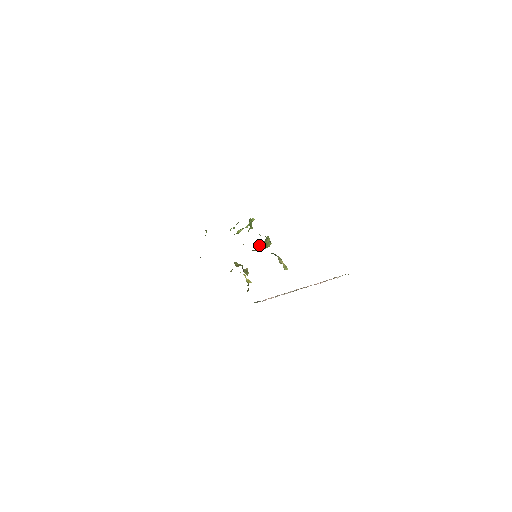
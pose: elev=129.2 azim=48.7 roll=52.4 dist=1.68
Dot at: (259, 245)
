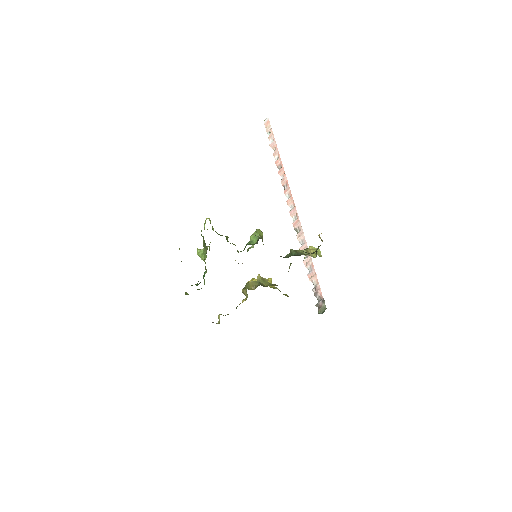
Dot at: occluded
